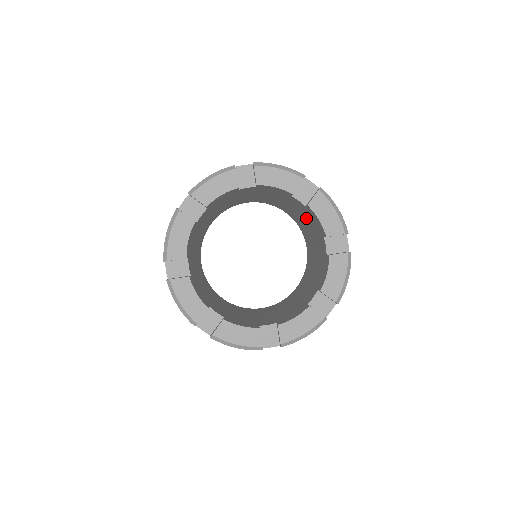
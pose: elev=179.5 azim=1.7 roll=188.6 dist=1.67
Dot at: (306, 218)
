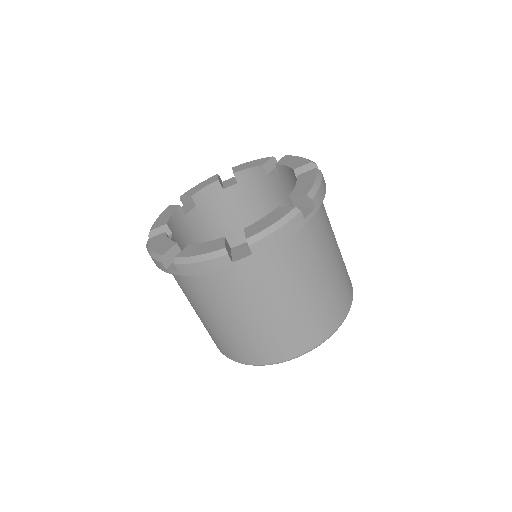
Dot at: occluded
